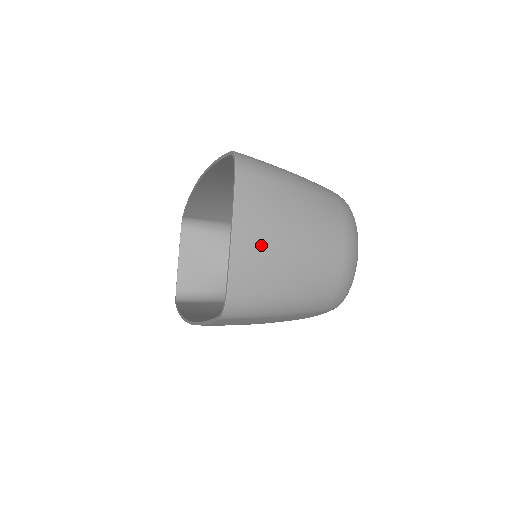
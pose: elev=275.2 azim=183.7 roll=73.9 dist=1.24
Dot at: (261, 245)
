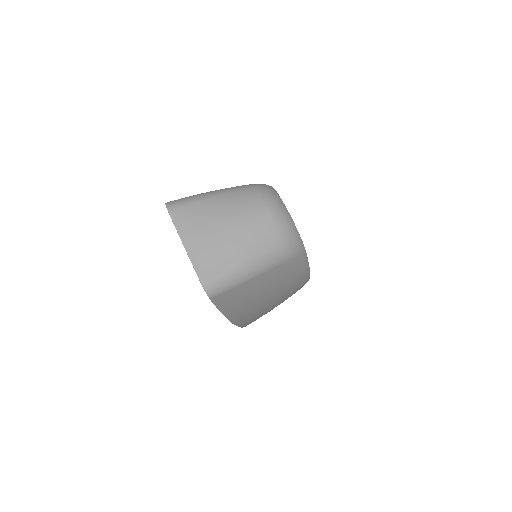
Dot at: (206, 242)
